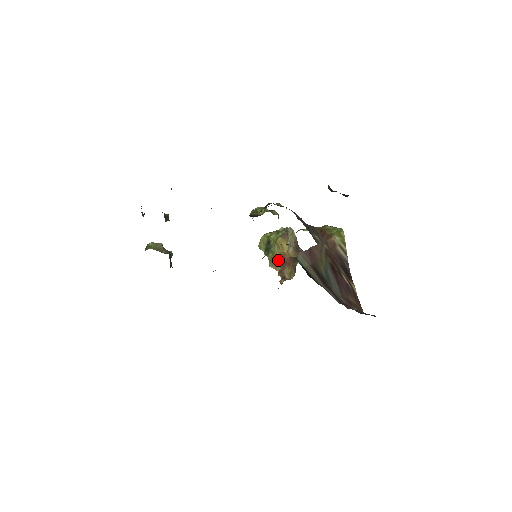
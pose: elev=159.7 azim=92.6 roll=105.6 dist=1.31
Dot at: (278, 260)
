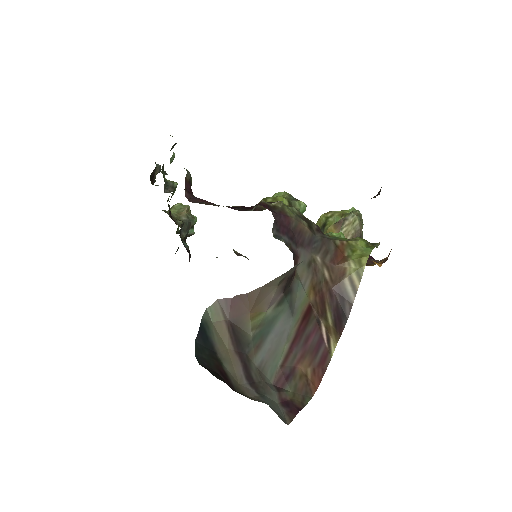
Dot at: occluded
